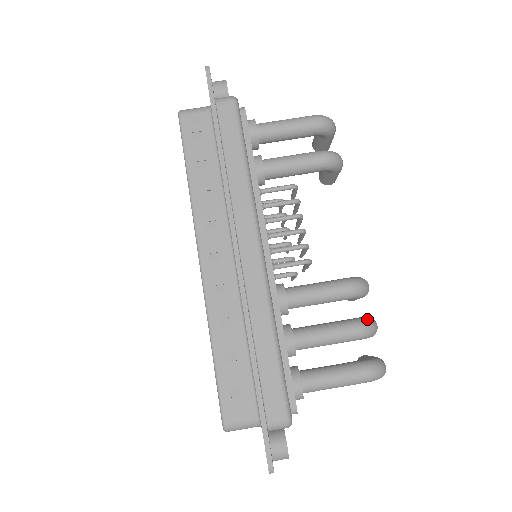
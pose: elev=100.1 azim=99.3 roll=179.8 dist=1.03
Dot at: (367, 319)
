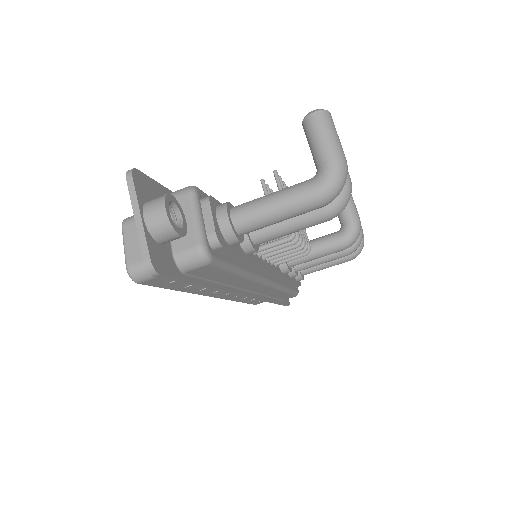
Dot at: (356, 244)
